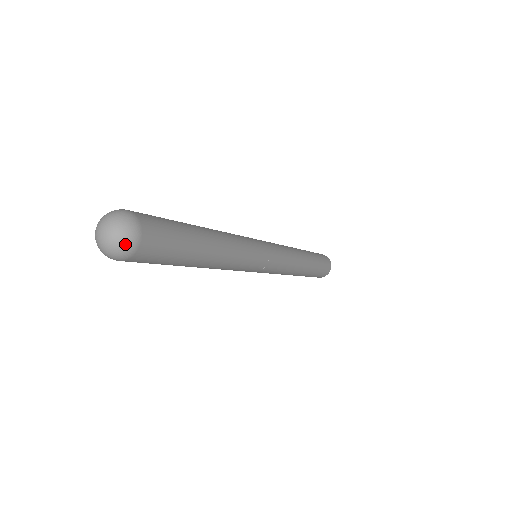
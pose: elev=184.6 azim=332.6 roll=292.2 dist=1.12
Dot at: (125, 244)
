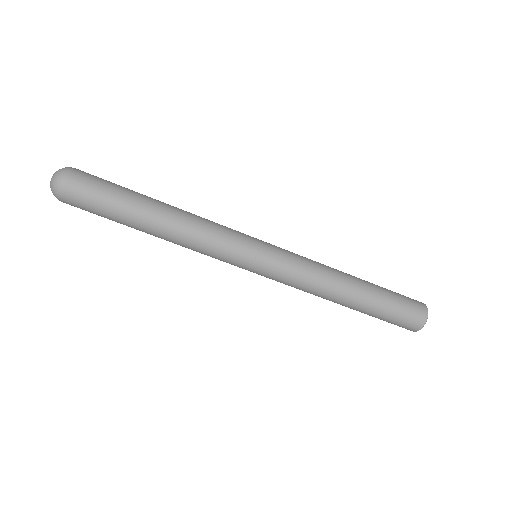
Dot at: (62, 169)
